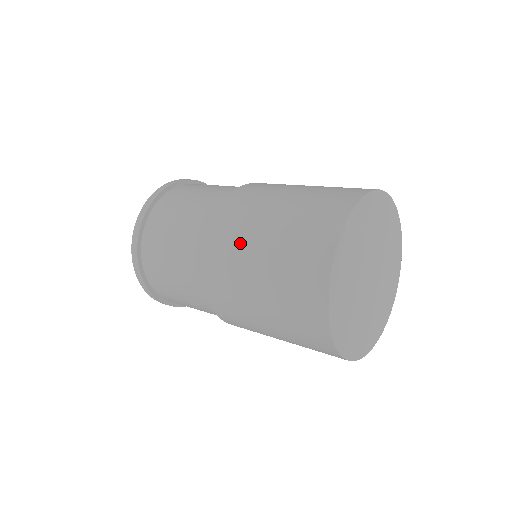
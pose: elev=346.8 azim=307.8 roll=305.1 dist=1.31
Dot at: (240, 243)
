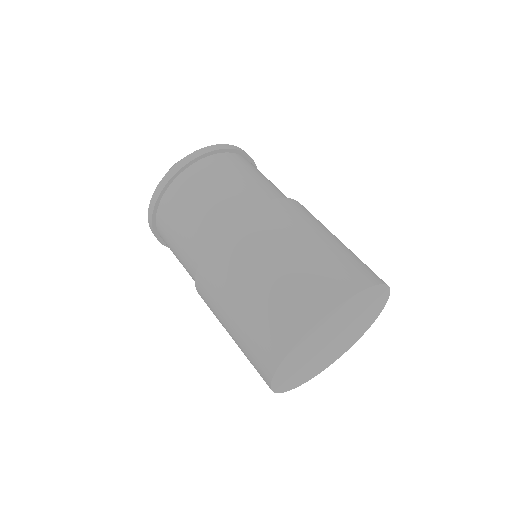
Dot at: (241, 265)
